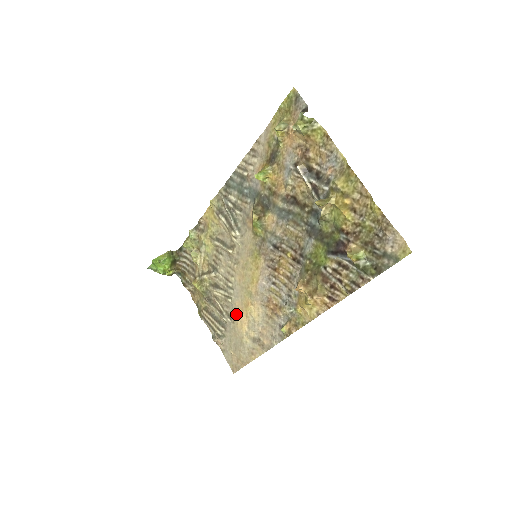
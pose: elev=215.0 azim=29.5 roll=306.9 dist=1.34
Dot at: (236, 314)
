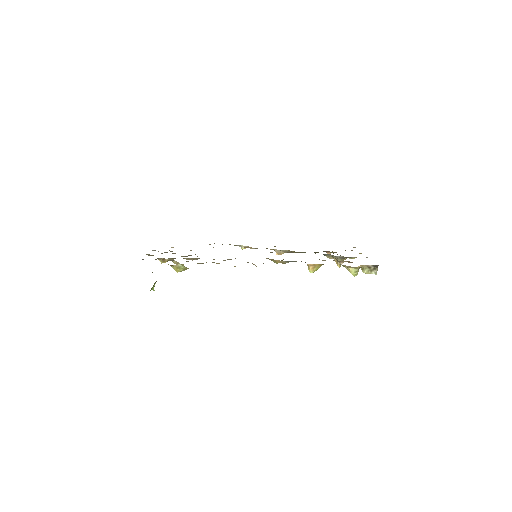
Dot at: occluded
